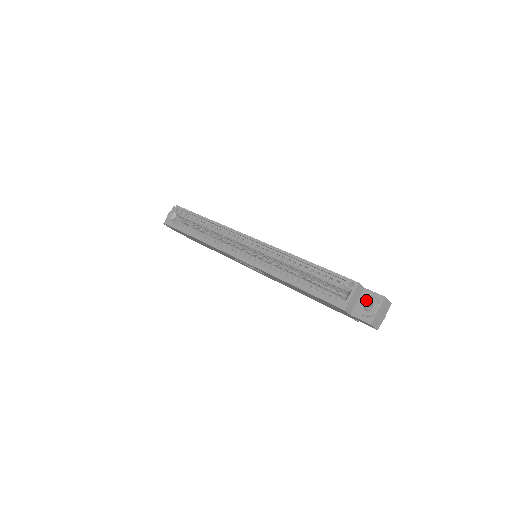
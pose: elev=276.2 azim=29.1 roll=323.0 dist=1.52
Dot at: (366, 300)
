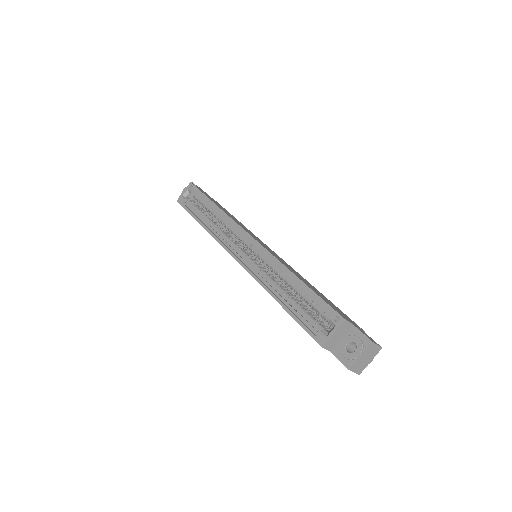
Dot at: (350, 340)
